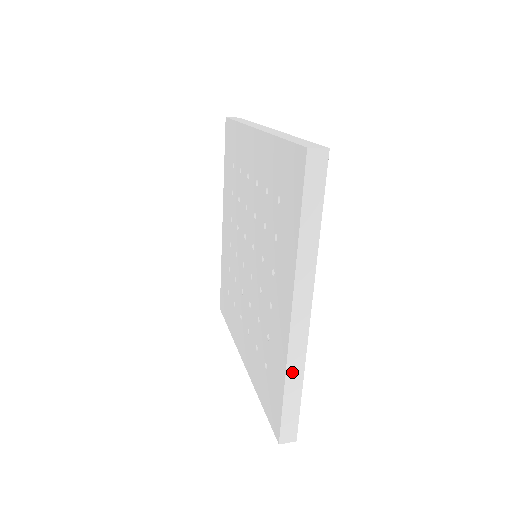
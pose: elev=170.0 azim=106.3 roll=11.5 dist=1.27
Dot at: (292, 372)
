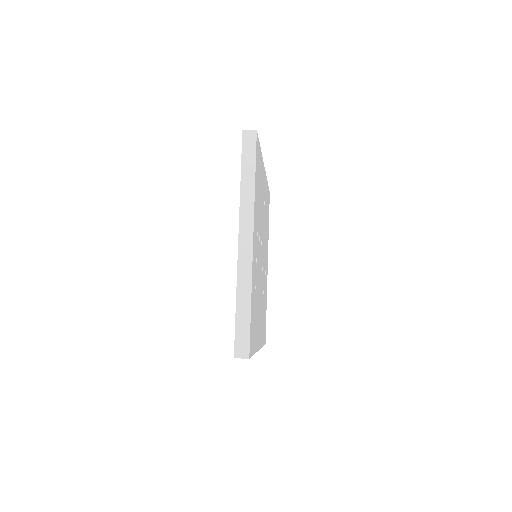
Dot at: (242, 288)
